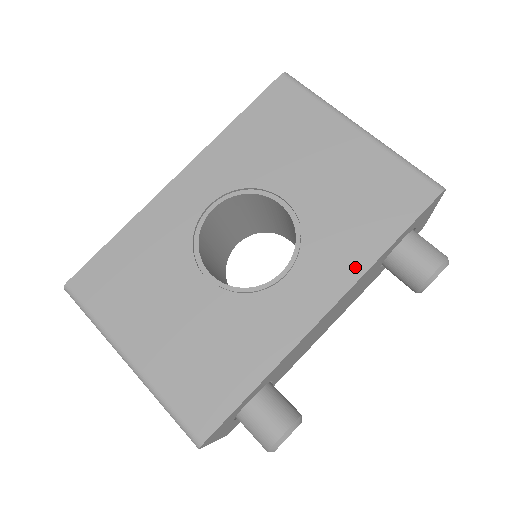
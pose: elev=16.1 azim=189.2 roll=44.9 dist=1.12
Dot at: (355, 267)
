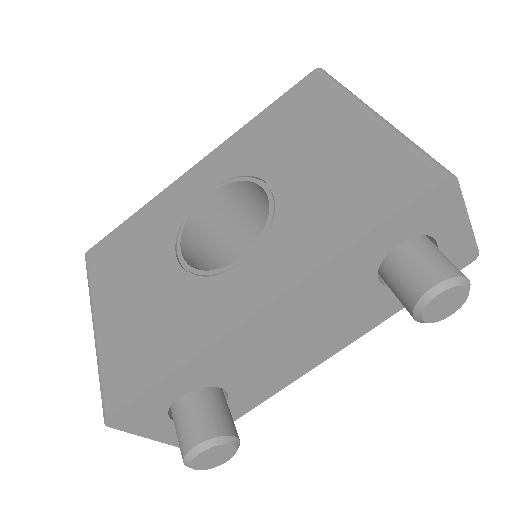
Dot at: (311, 260)
